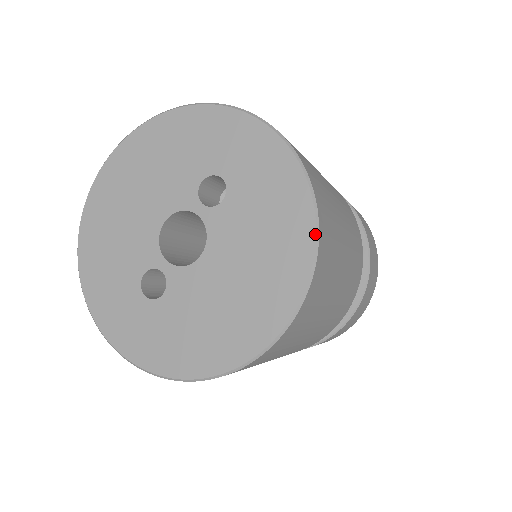
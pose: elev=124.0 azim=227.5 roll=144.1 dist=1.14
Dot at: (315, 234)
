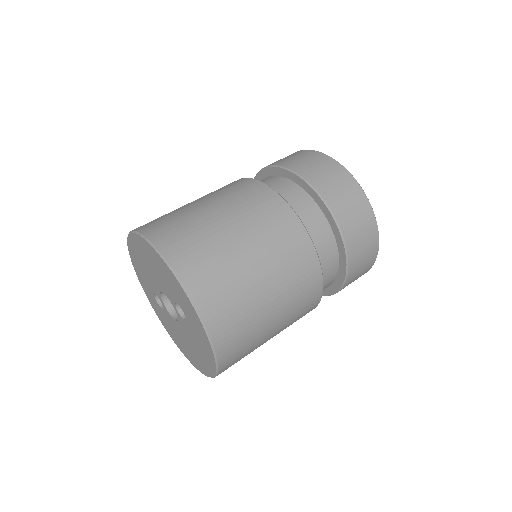
Dot at: (215, 374)
